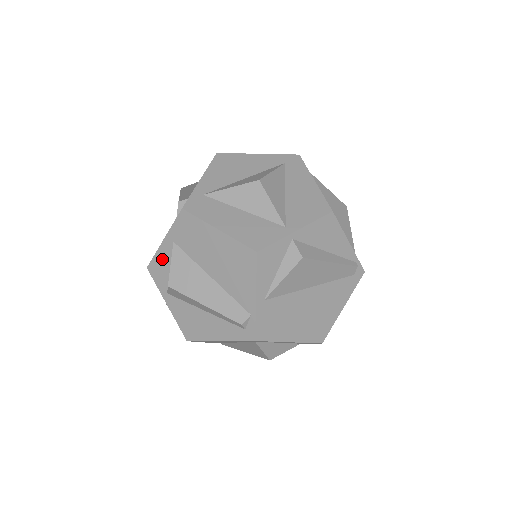
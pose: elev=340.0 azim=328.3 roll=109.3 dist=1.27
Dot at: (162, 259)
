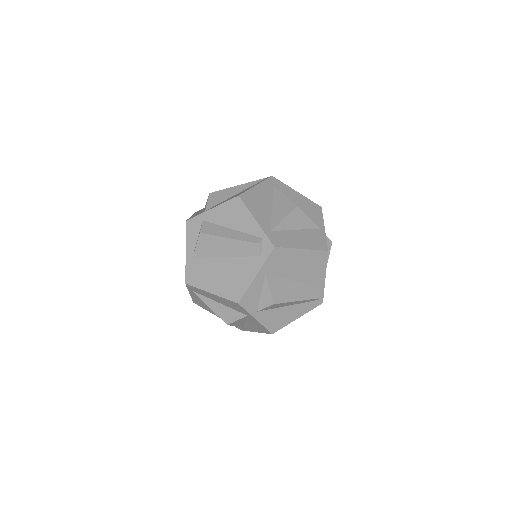
Dot at: (254, 290)
